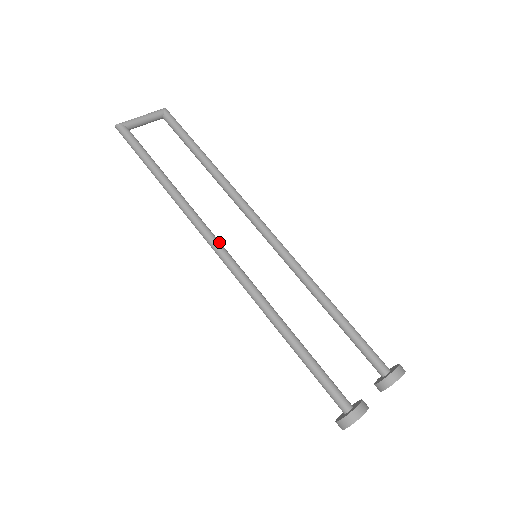
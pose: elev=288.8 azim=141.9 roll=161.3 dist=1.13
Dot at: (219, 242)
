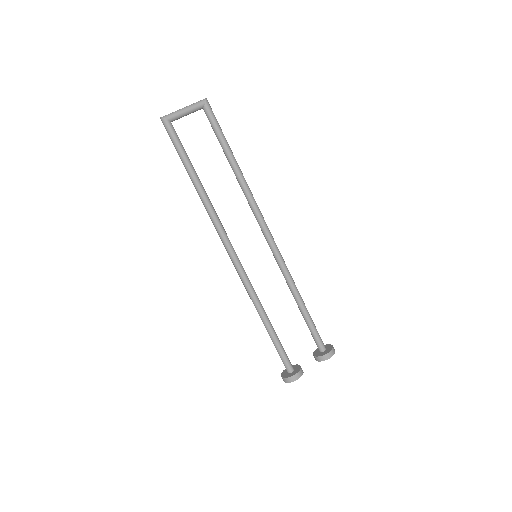
Dot at: (231, 244)
